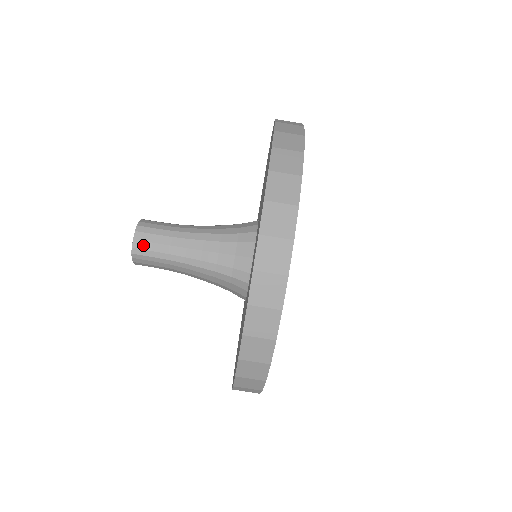
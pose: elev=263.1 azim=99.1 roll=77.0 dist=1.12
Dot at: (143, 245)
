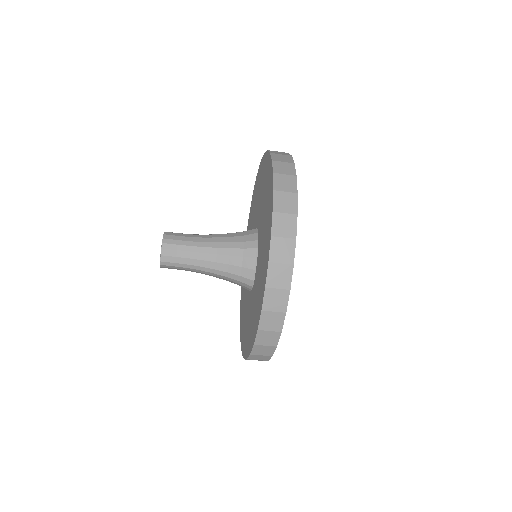
Dot at: (169, 259)
